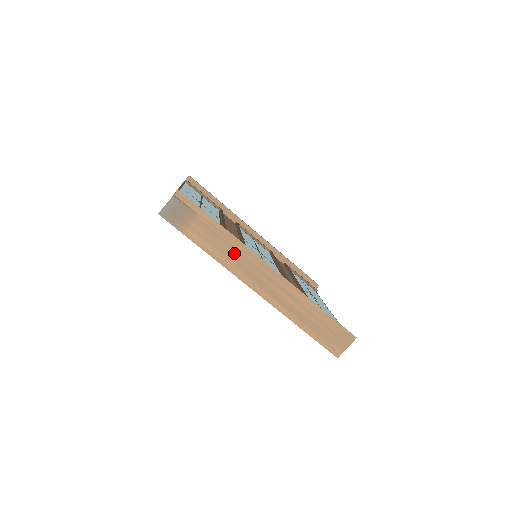
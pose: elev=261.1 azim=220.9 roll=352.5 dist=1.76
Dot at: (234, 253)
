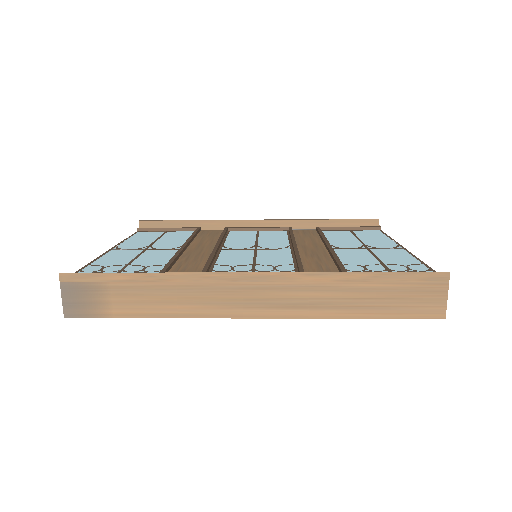
Dot at: (188, 293)
